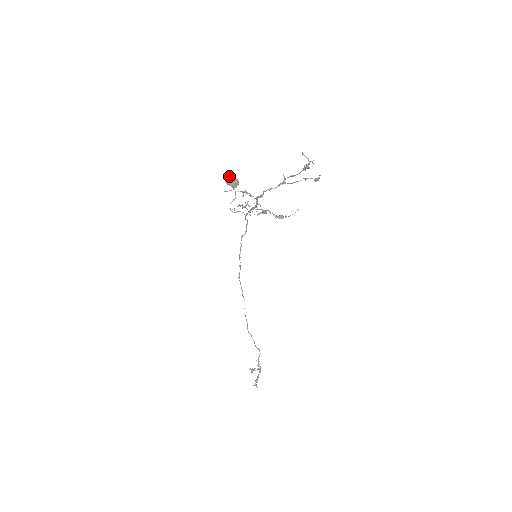
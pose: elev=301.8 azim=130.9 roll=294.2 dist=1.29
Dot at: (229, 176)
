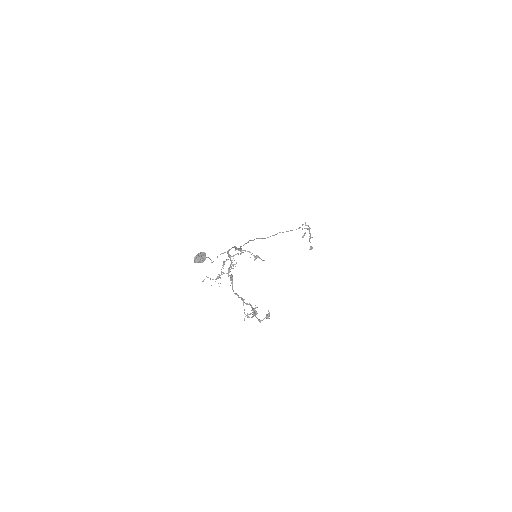
Dot at: (195, 262)
